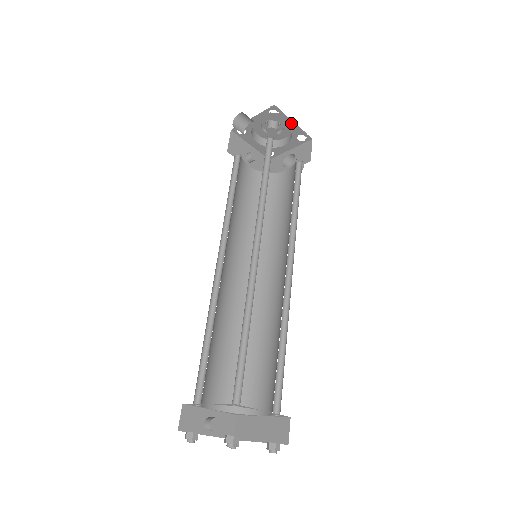
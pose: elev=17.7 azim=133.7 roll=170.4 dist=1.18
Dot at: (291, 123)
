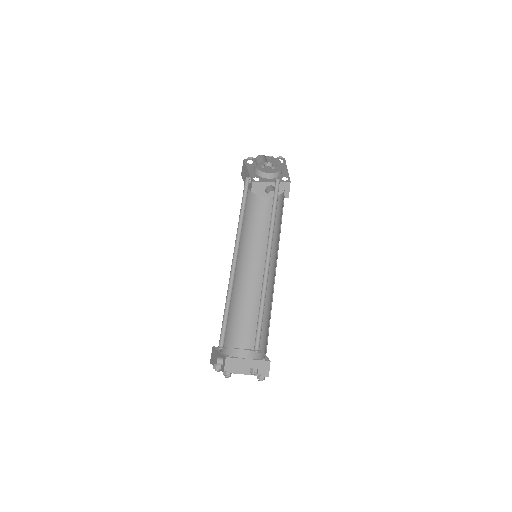
Dot at: (286, 170)
